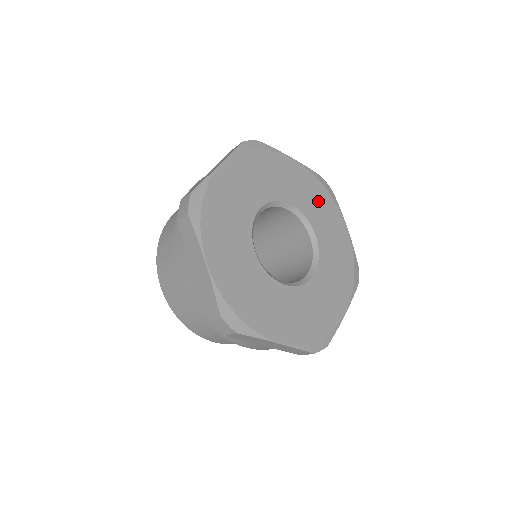
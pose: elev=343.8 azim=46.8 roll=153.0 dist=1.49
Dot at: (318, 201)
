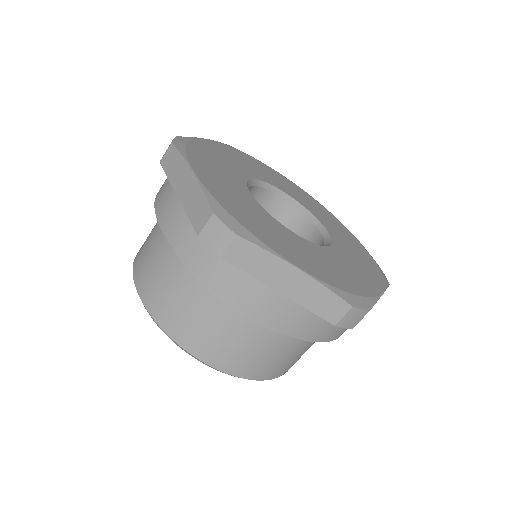
Dot at: (318, 209)
